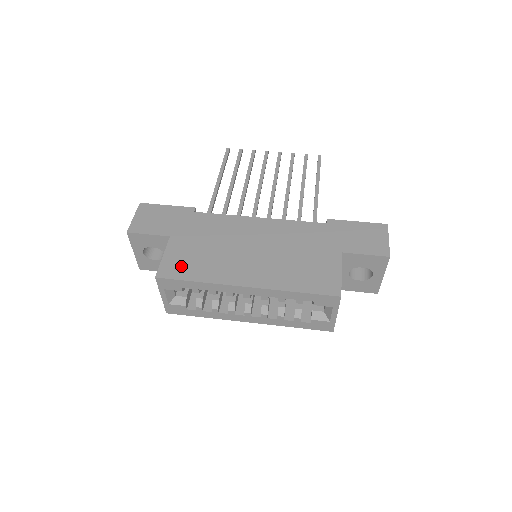
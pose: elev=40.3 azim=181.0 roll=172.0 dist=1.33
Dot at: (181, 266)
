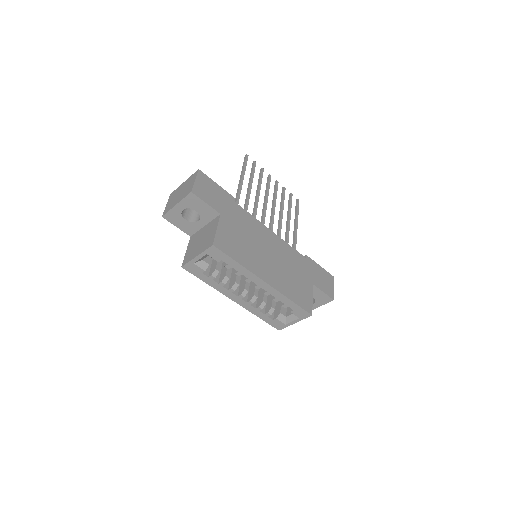
Dot at: (229, 244)
